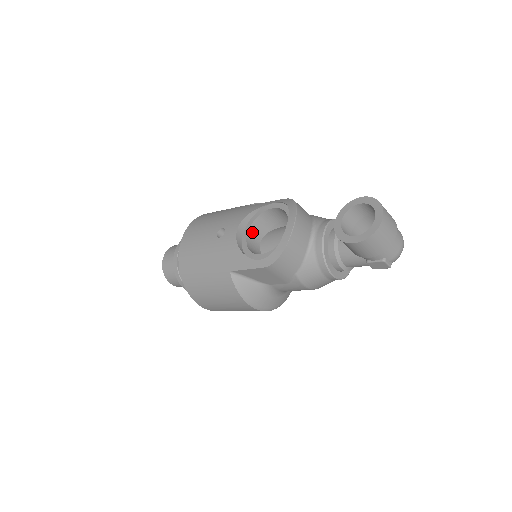
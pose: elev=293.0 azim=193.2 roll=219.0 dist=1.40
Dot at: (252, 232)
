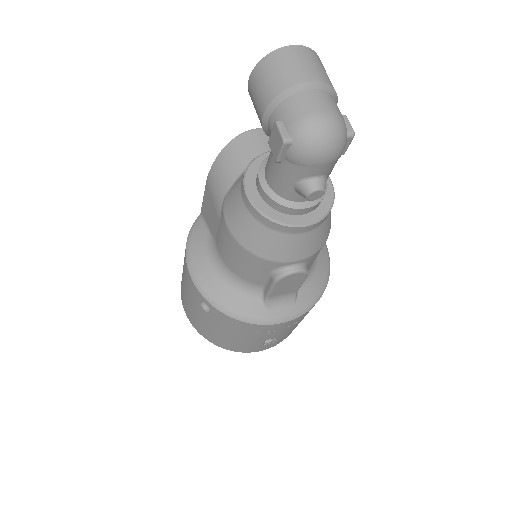
Dot at: occluded
